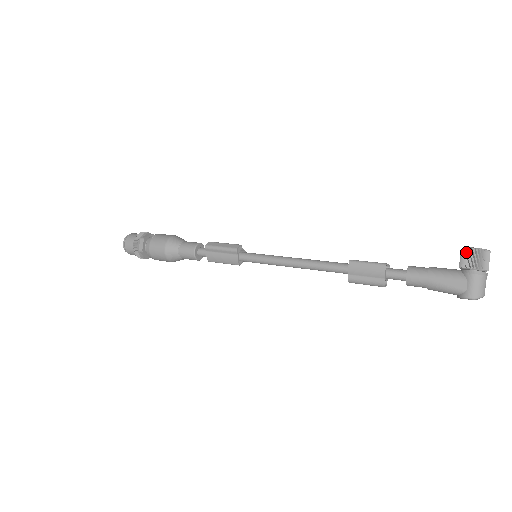
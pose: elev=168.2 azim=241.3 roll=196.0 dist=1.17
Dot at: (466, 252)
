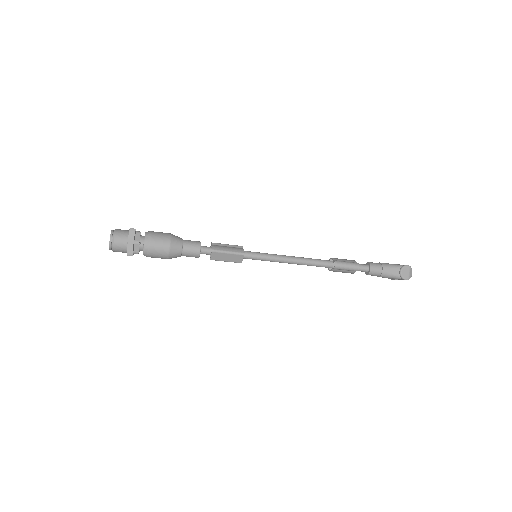
Dot at: occluded
